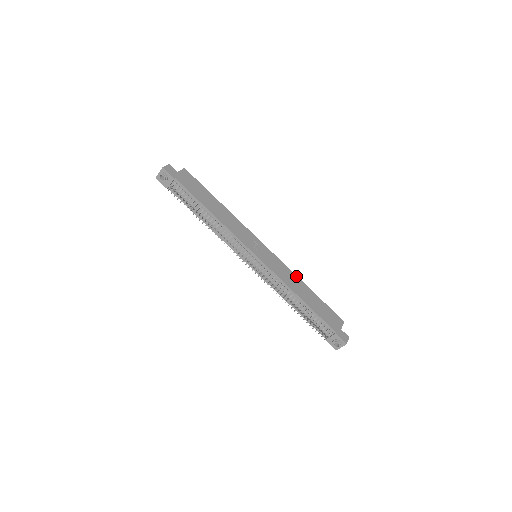
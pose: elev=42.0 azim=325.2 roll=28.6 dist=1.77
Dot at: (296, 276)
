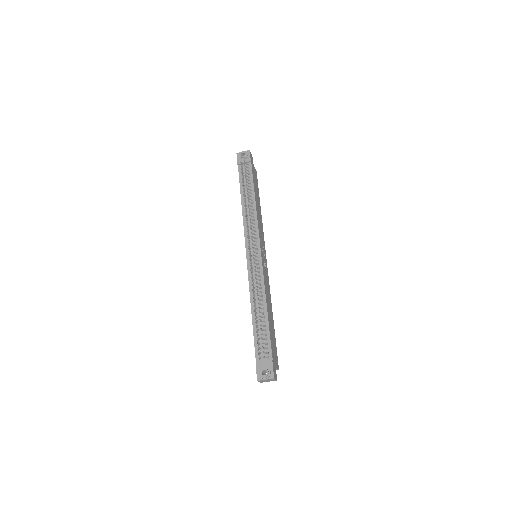
Dot at: occluded
